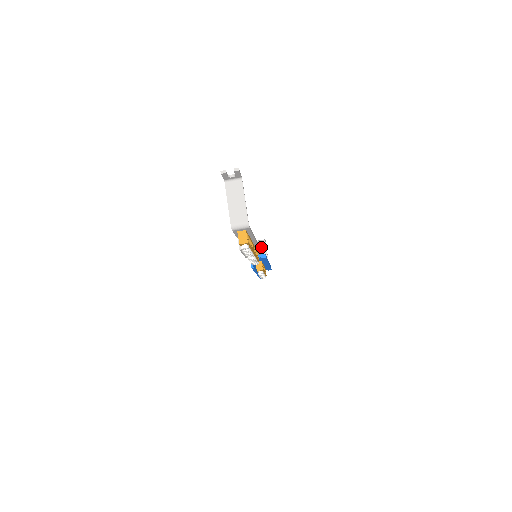
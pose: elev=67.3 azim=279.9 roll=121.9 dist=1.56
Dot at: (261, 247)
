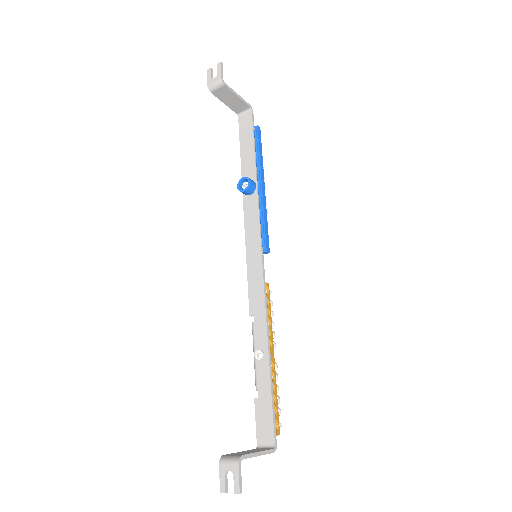
Dot at: (223, 94)
